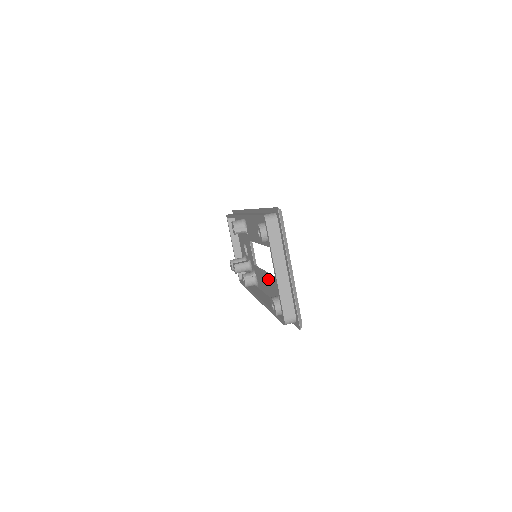
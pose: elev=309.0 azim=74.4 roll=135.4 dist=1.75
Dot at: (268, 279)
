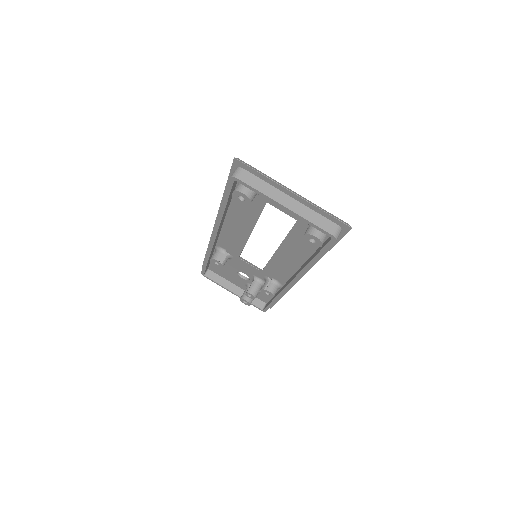
Dot at: (284, 252)
